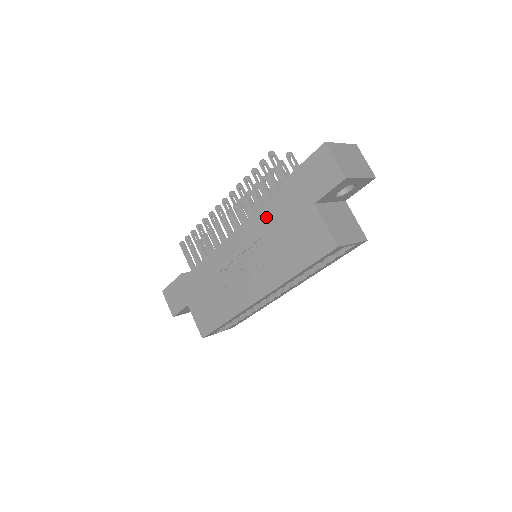
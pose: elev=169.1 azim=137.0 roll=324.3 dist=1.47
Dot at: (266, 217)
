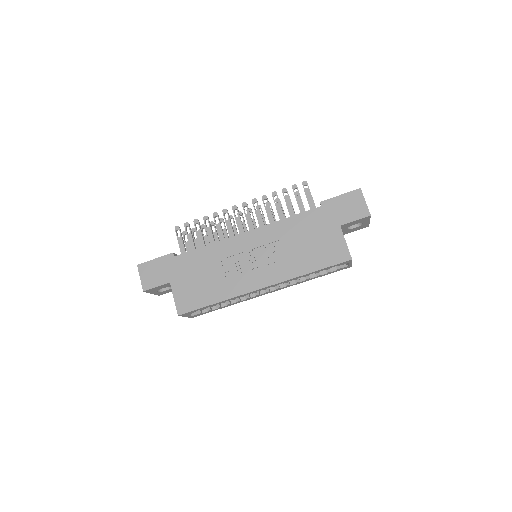
Dot at: (292, 225)
